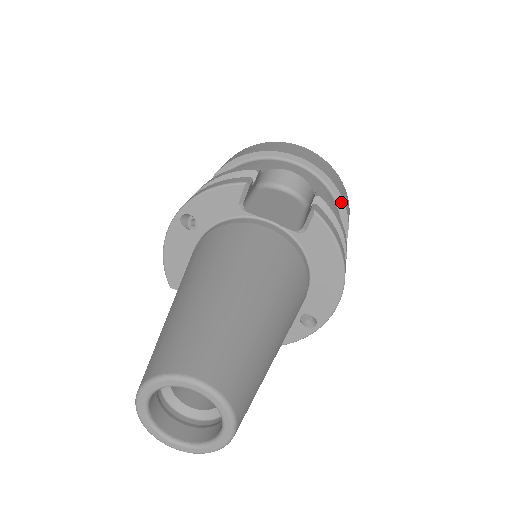
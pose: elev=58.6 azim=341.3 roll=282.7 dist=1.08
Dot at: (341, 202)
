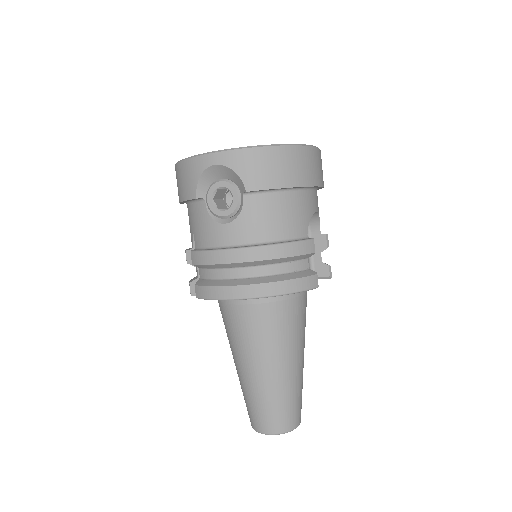
Dot at: occluded
